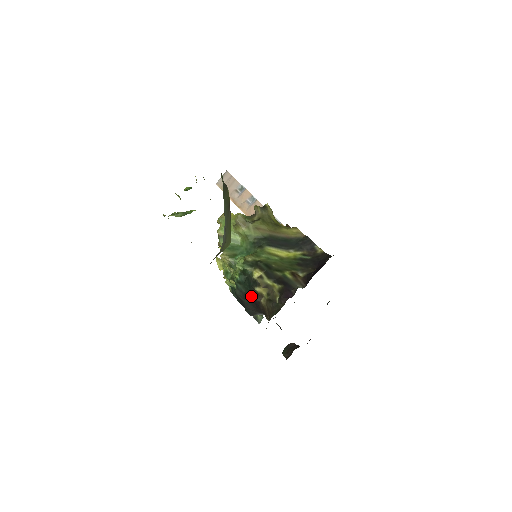
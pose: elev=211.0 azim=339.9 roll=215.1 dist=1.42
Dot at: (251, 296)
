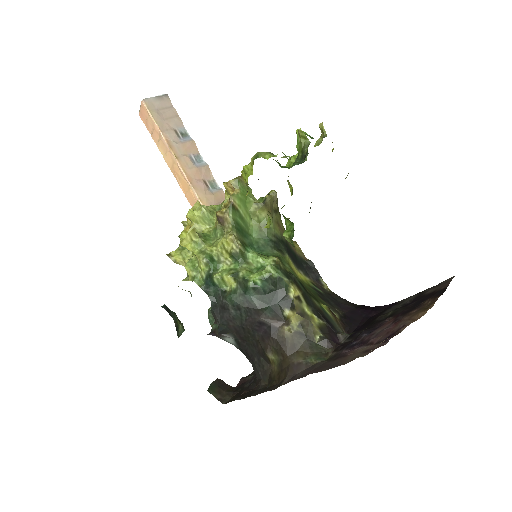
Dot at: (264, 315)
